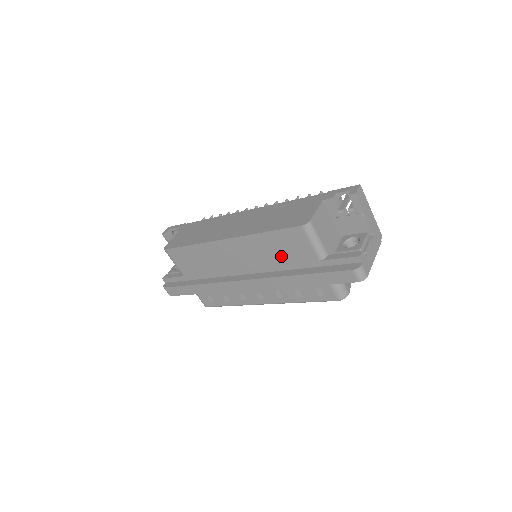
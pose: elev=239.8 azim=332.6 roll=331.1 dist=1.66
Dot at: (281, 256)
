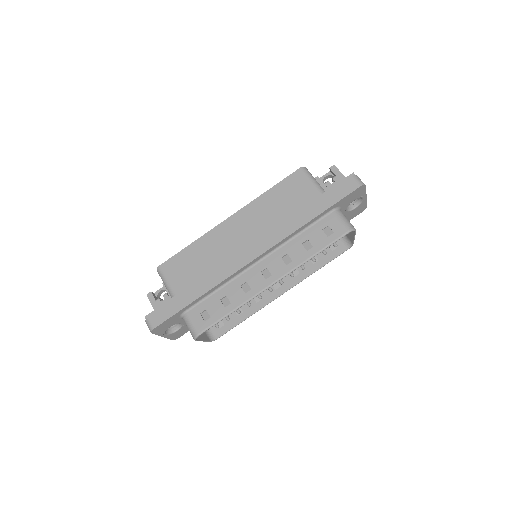
Dot at: (285, 208)
